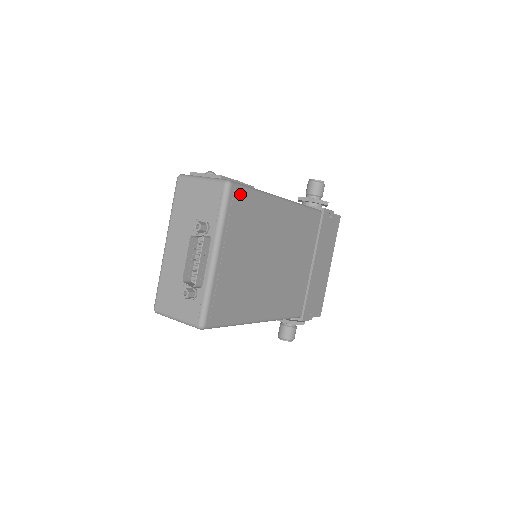
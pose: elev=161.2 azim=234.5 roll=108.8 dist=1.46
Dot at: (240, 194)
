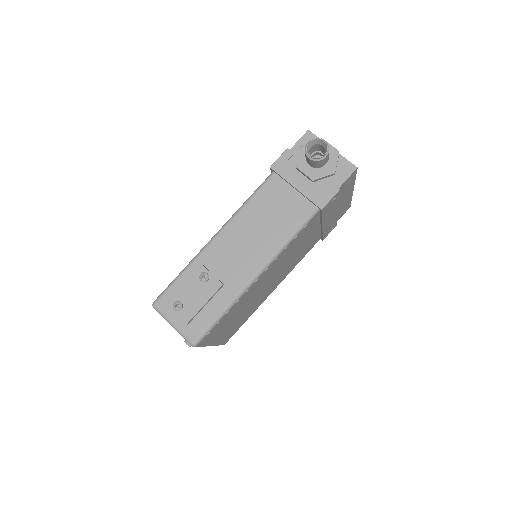
Dot at: (208, 335)
